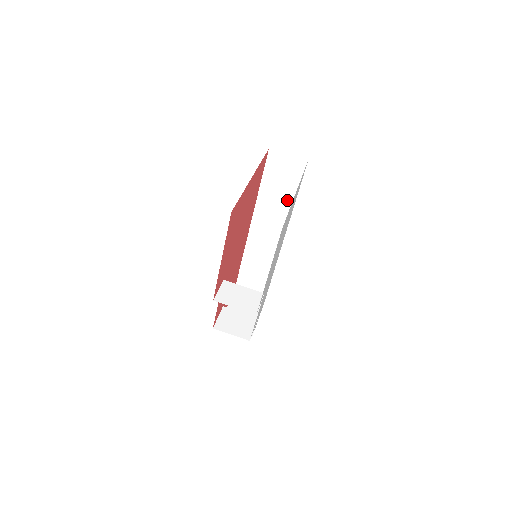
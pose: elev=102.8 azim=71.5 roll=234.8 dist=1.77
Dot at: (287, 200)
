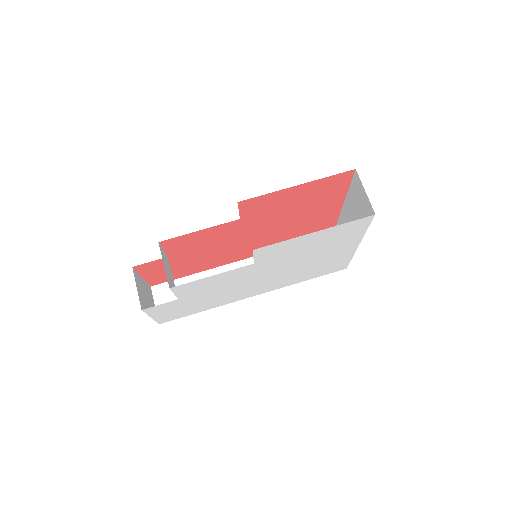
Dot at: occluded
